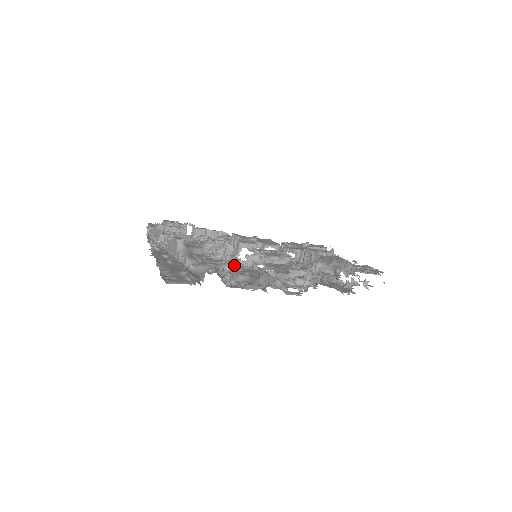
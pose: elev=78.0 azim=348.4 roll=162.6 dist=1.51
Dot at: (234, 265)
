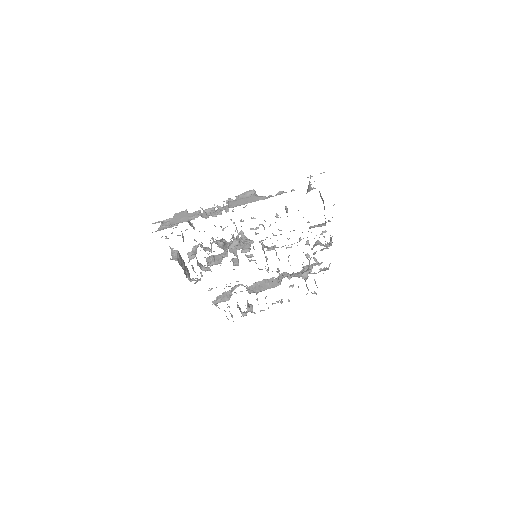
Dot at: occluded
